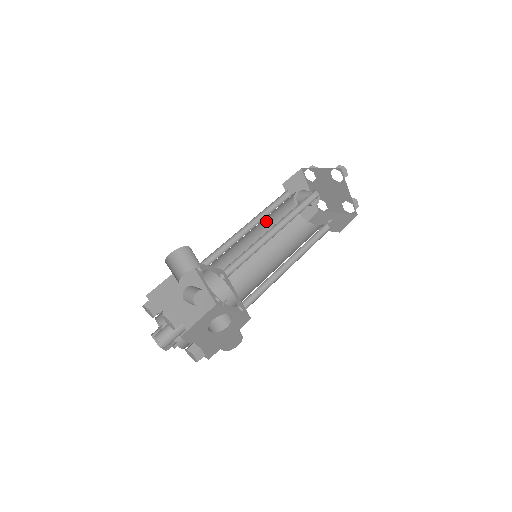
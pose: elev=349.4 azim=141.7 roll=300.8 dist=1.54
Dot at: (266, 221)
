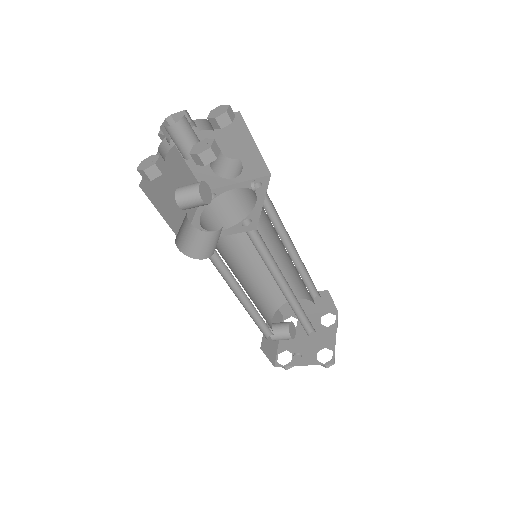
Dot at: (257, 280)
